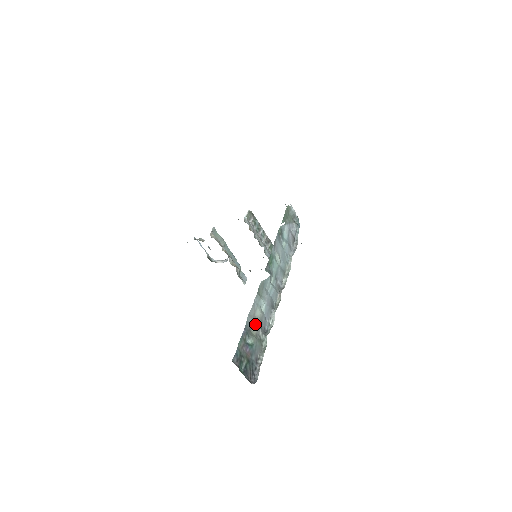
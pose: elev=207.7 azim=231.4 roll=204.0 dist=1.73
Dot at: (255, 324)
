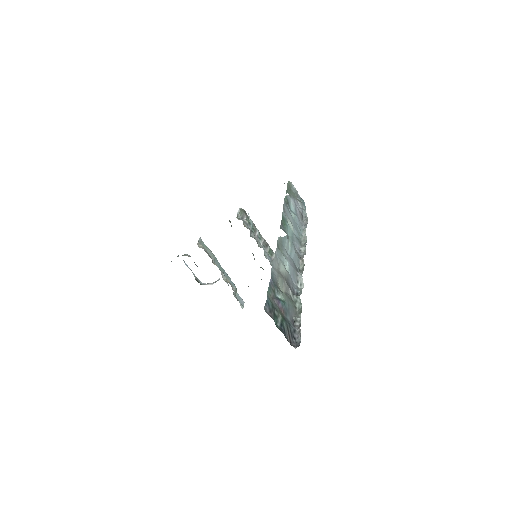
Dot at: (282, 280)
